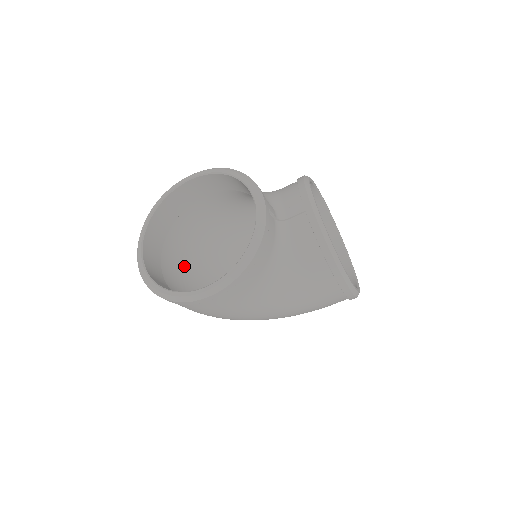
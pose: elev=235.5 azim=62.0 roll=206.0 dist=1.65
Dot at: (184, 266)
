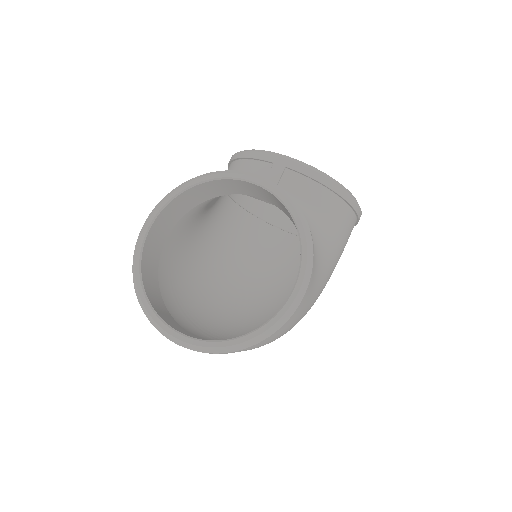
Dot at: (198, 326)
